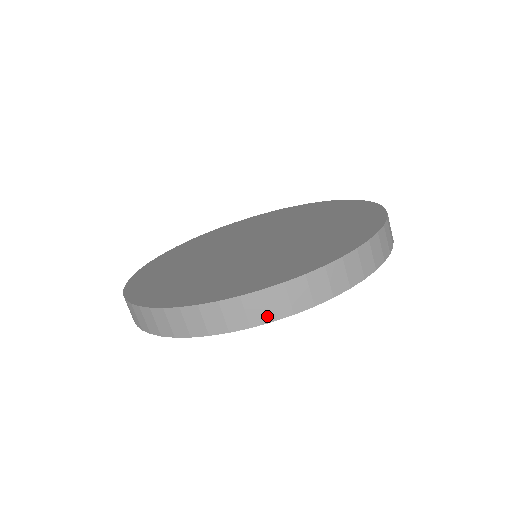
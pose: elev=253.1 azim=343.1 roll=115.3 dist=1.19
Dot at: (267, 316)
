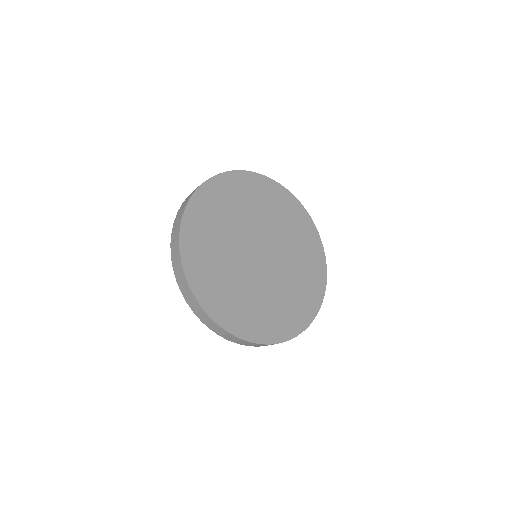
Dot at: (231, 340)
